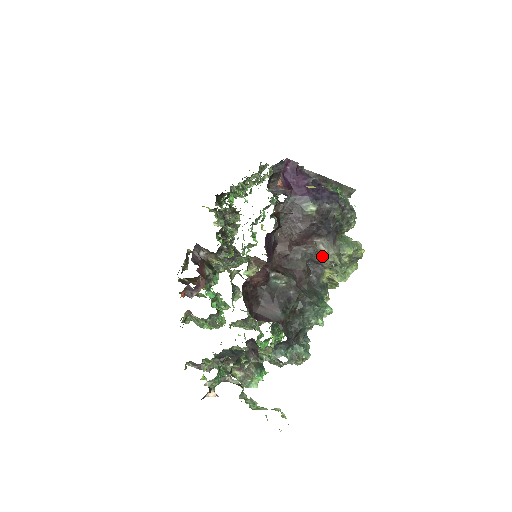
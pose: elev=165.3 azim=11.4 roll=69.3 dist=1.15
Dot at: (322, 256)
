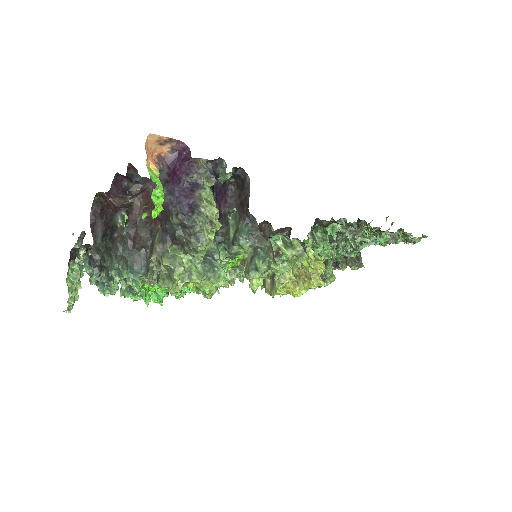
Dot at: (155, 243)
